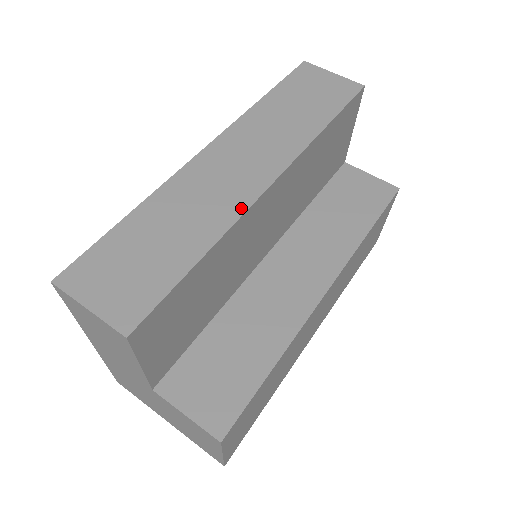
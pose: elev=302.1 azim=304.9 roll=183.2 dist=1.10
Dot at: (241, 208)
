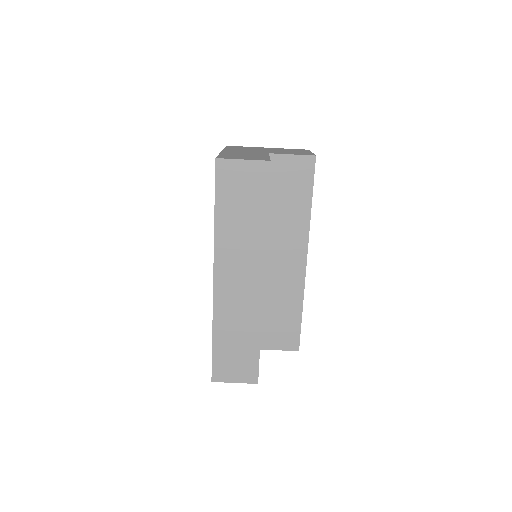
Dot at: (259, 305)
